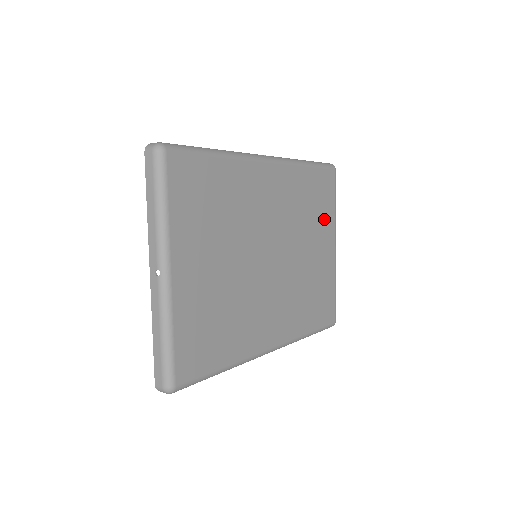
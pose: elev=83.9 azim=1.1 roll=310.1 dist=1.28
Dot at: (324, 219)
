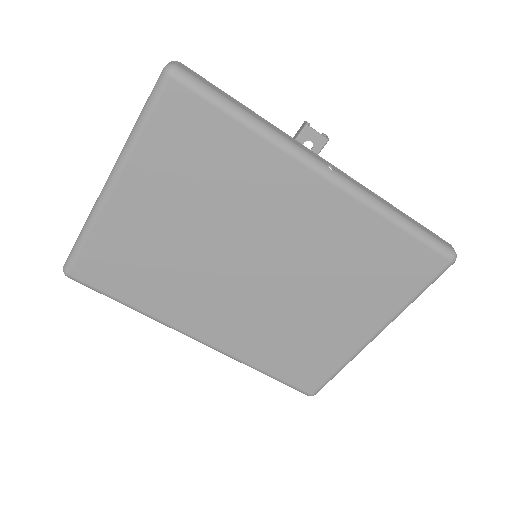
Dot at: (378, 296)
